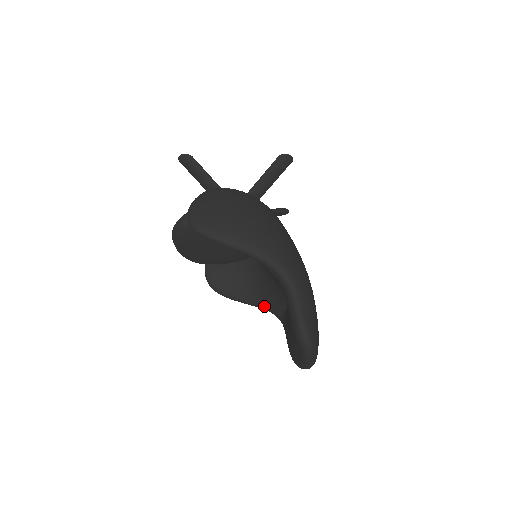
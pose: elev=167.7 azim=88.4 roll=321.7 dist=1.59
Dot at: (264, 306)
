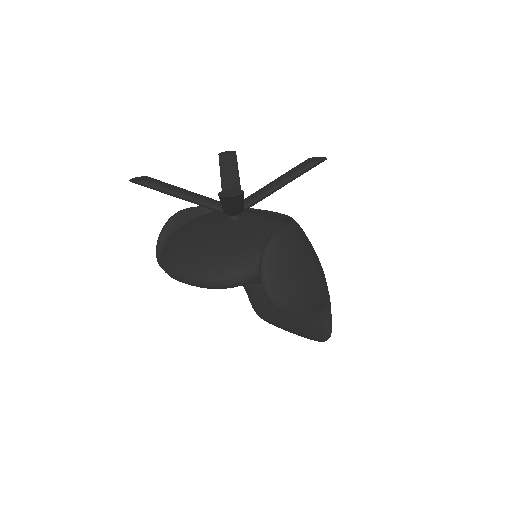
Dot at: occluded
